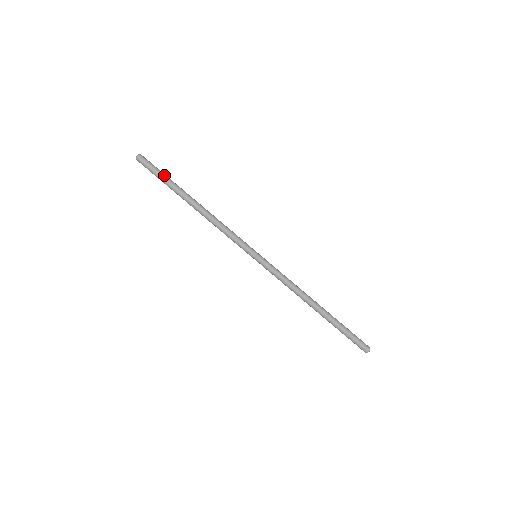
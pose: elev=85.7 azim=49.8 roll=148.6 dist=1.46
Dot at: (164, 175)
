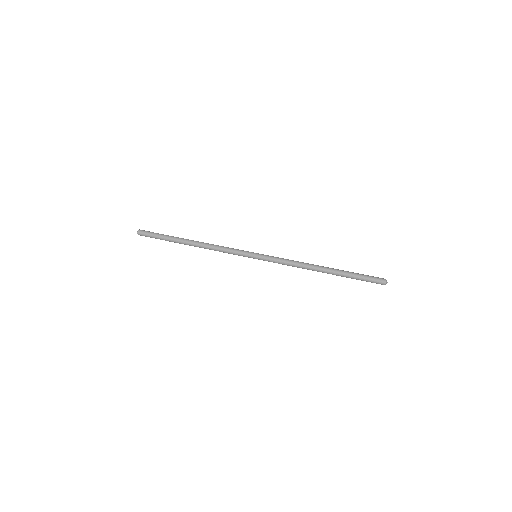
Dot at: (162, 234)
